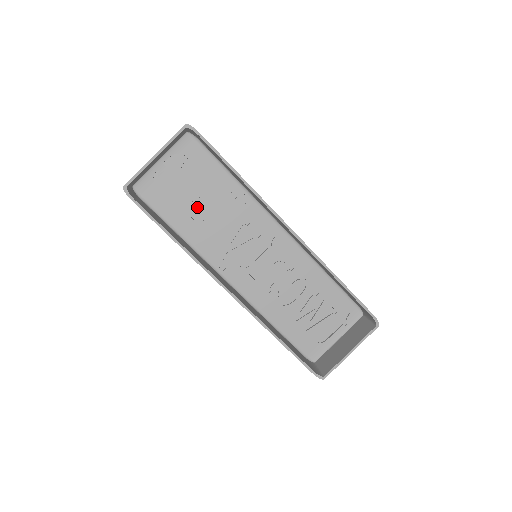
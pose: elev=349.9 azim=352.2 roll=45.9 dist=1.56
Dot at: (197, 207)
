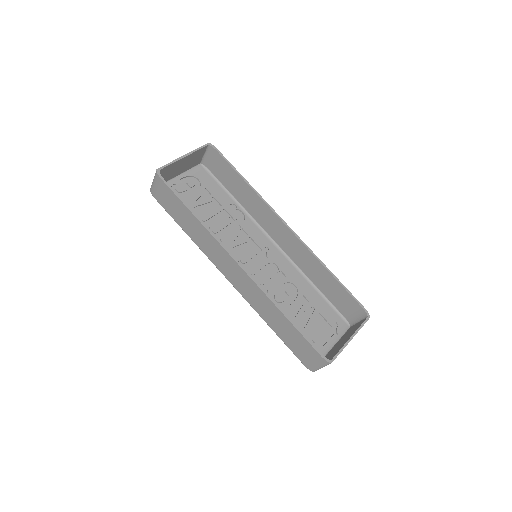
Dot at: (205, 215)
